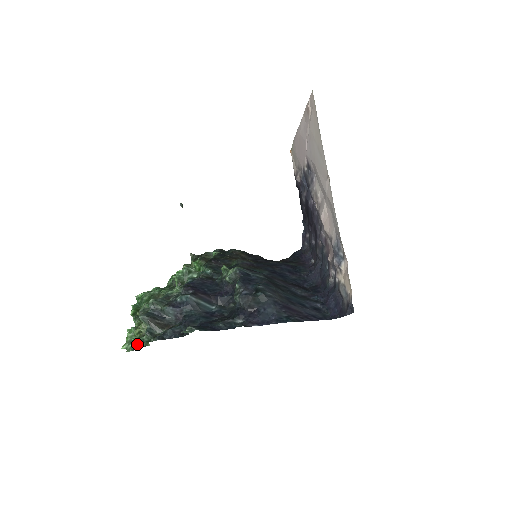
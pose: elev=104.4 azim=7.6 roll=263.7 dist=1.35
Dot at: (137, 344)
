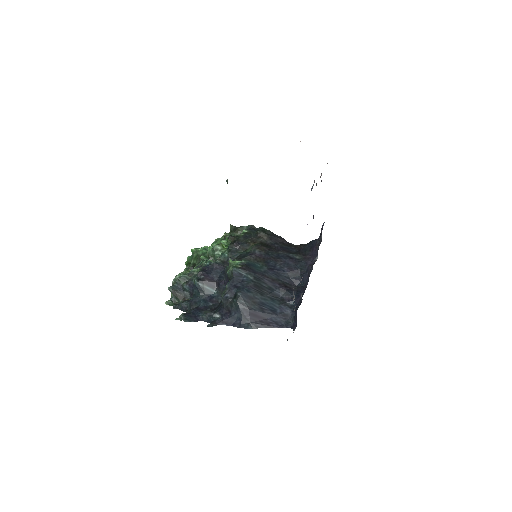
Dot at: occluded
